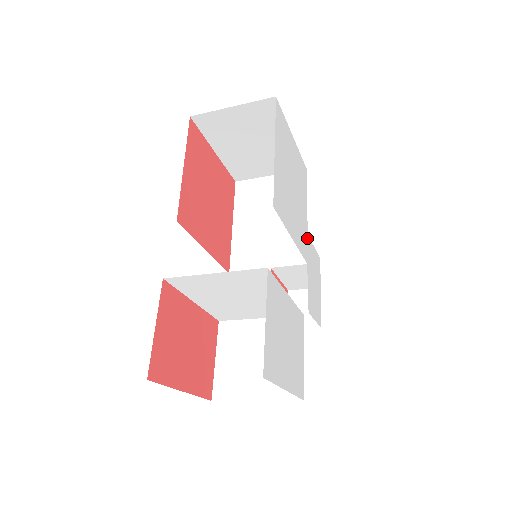
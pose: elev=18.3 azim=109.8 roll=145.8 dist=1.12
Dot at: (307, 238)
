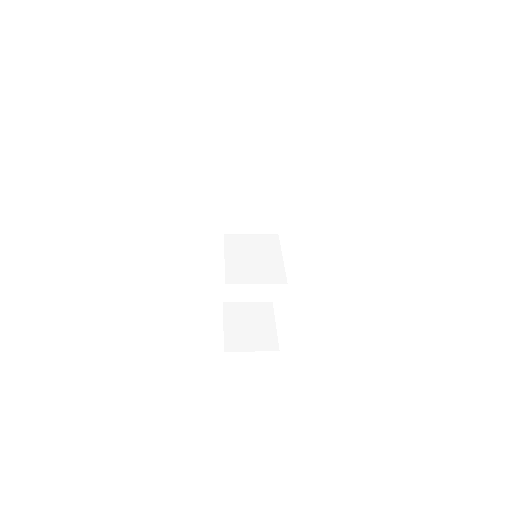
Dot at: occluded
